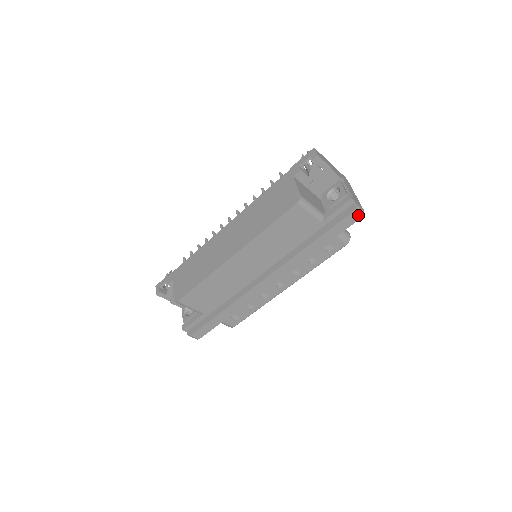
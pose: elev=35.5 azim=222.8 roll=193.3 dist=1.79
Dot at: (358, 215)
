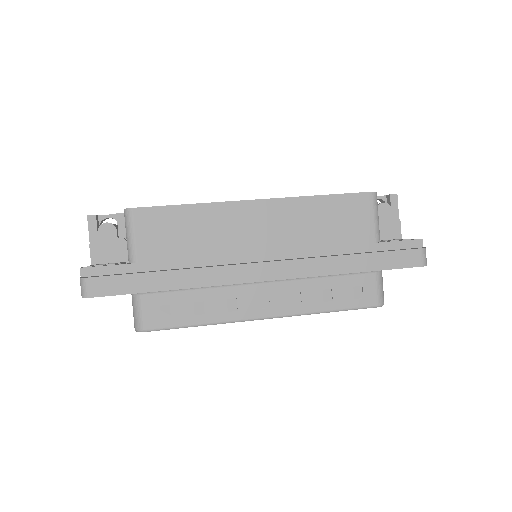
Dot at: (422, 259)
